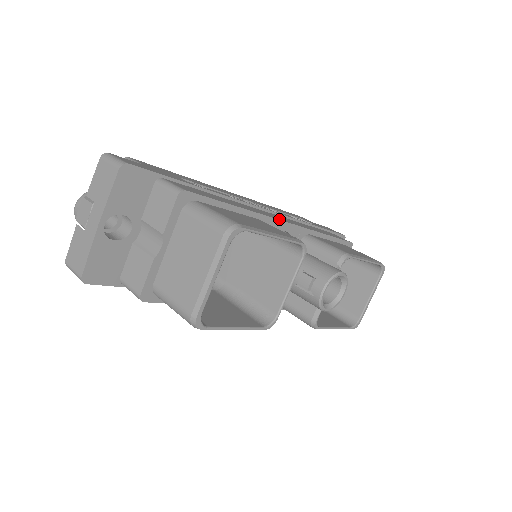
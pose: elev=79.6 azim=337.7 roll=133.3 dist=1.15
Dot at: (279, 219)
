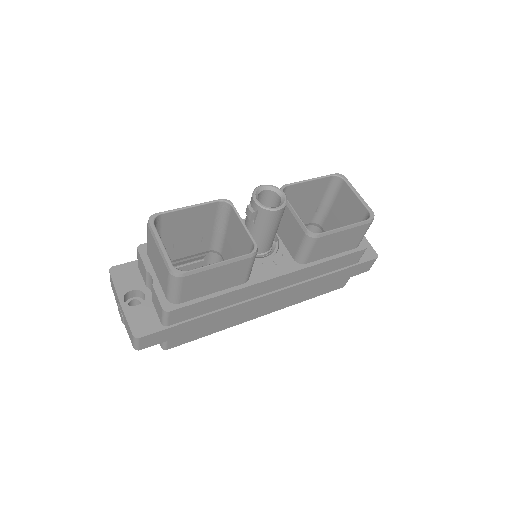
Dot at: occluded
